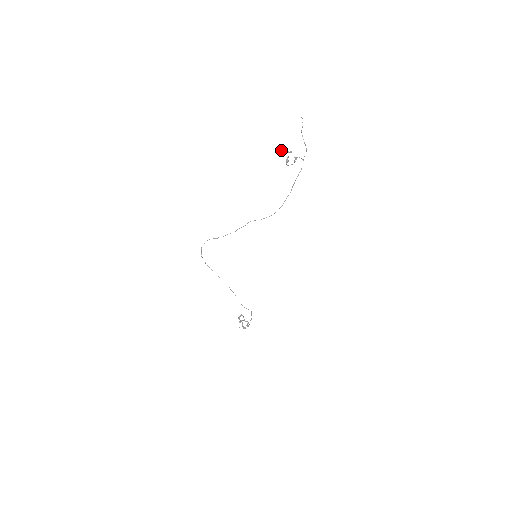
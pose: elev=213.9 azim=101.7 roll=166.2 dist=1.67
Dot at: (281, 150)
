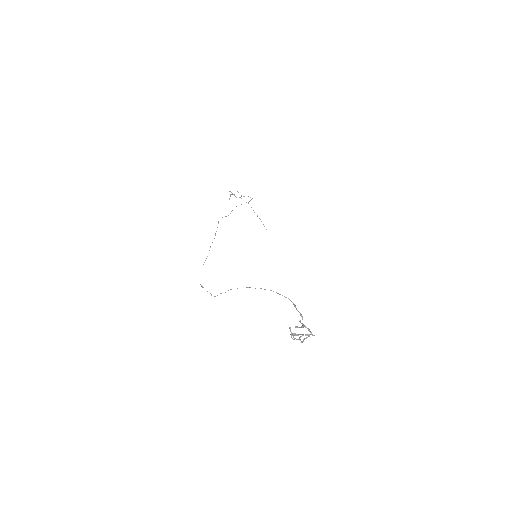
Dot at: occluded
